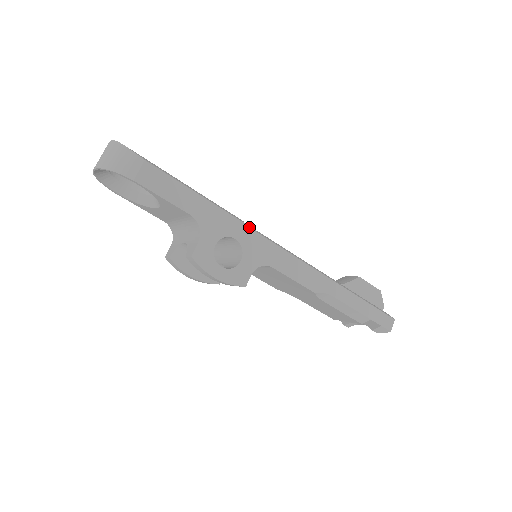
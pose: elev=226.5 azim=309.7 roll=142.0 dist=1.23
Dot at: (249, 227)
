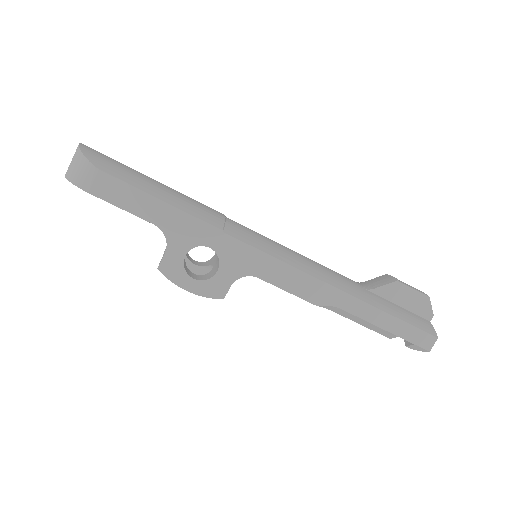
Dot at: (228, 234)
